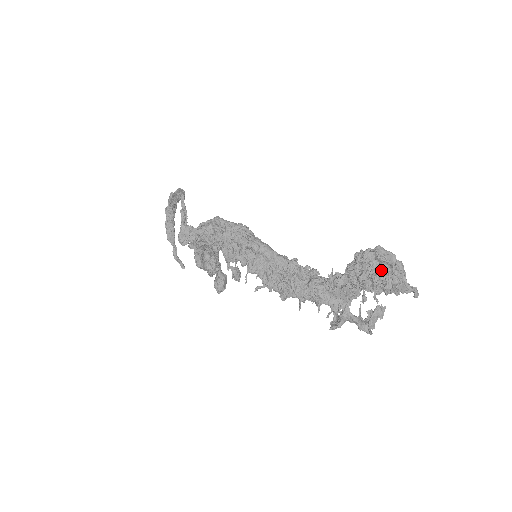
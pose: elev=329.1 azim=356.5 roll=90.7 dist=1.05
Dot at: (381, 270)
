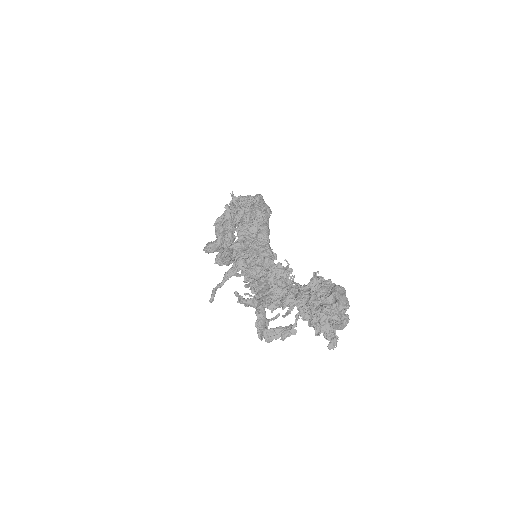
Dot at: (325, 301)
